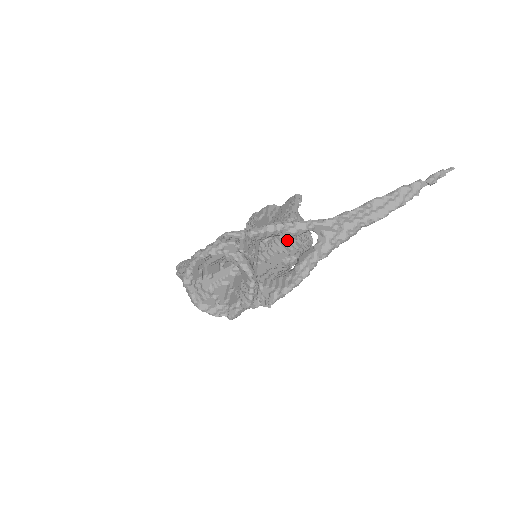
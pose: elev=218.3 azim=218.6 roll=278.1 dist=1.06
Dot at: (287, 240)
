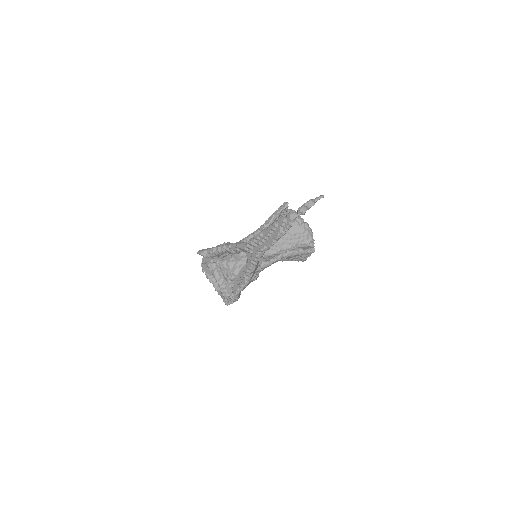
Dot at: occluded
